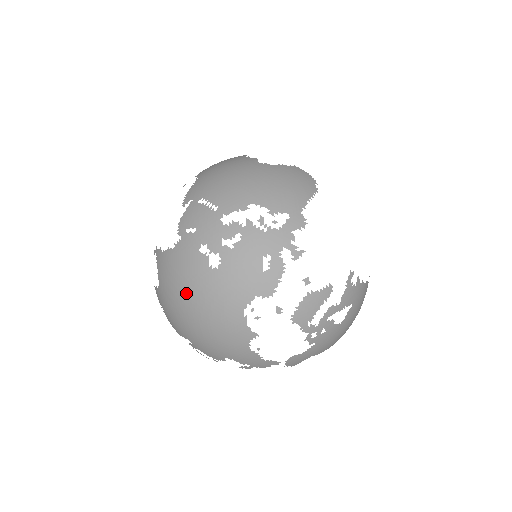
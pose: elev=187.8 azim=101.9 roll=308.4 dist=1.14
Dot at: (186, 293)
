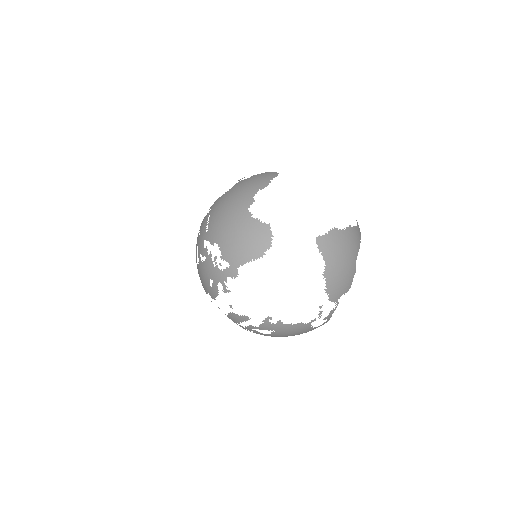
Dot at: occluded
